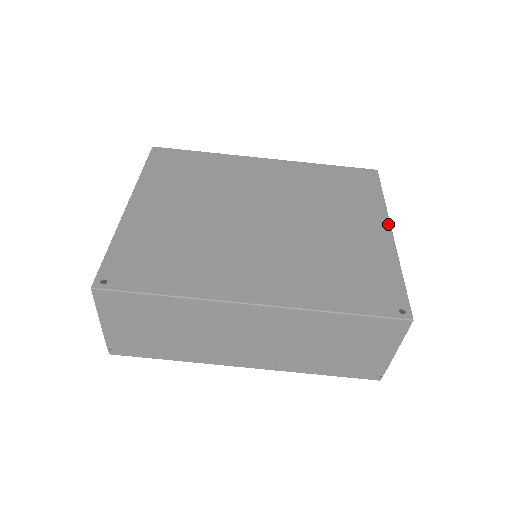
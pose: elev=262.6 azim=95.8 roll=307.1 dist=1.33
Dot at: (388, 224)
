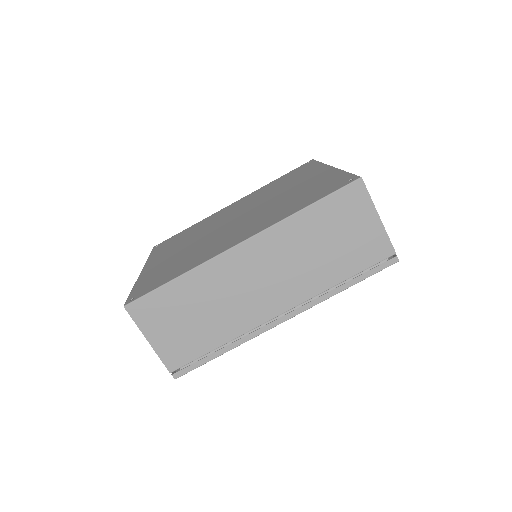
Dot at: (328, 166)
